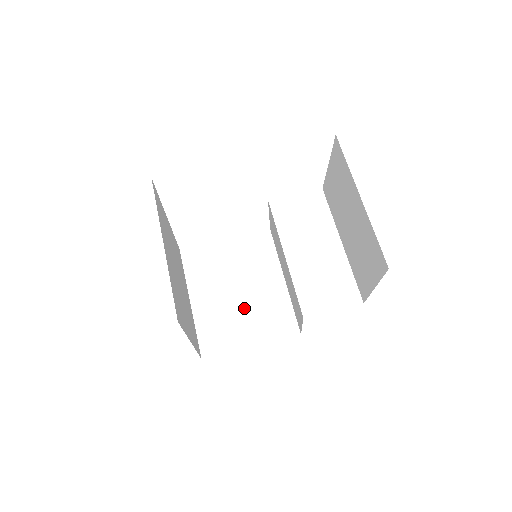
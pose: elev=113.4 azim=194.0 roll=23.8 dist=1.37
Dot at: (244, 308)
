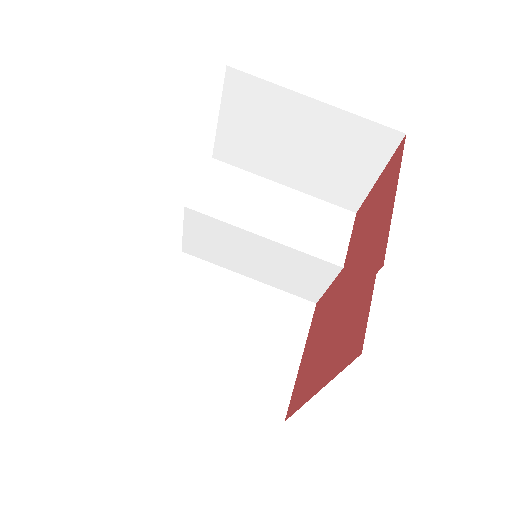
Dot at: (254, 337)
